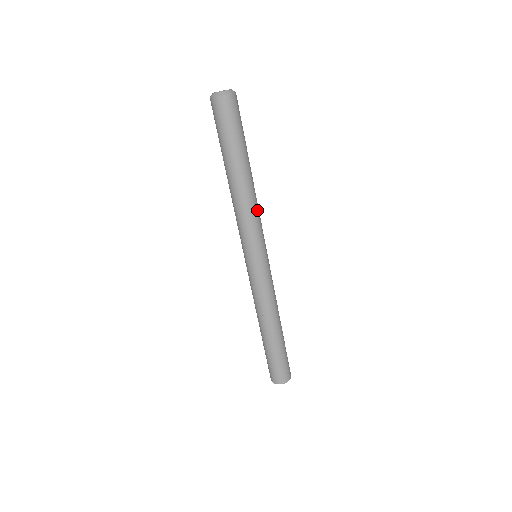
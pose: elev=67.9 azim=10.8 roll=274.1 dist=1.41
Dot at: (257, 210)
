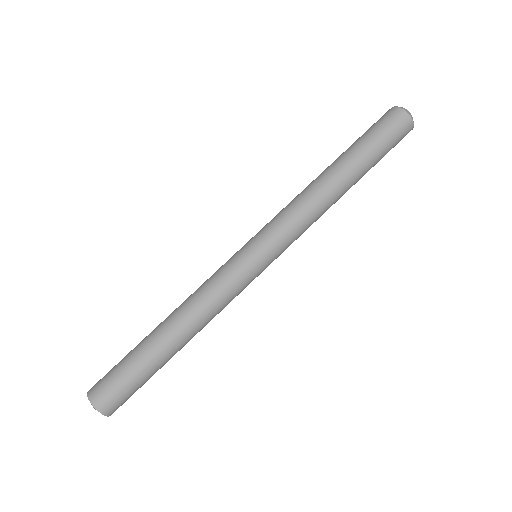
Dot at: (309, 213)
